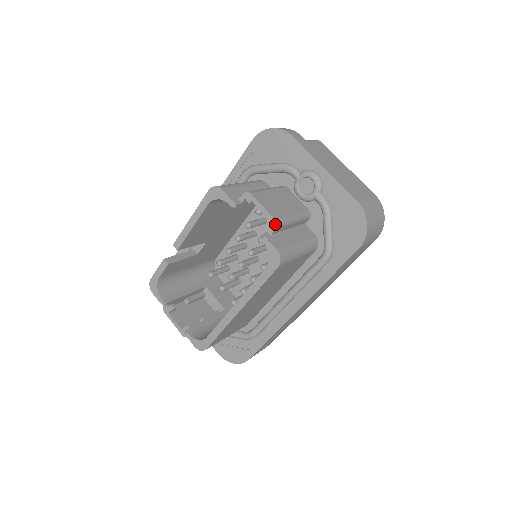
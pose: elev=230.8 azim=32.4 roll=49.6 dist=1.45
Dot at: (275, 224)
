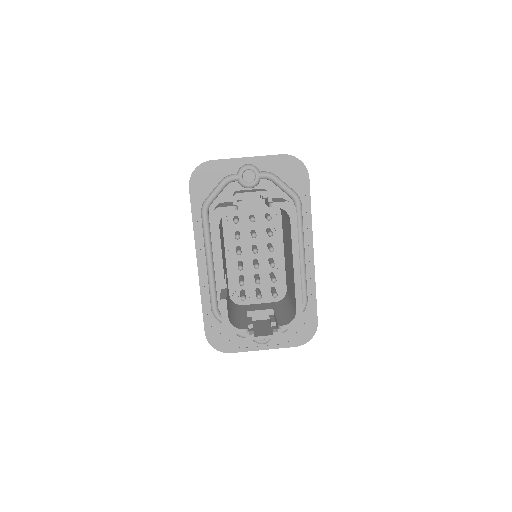
Dot at: (269, 193)
